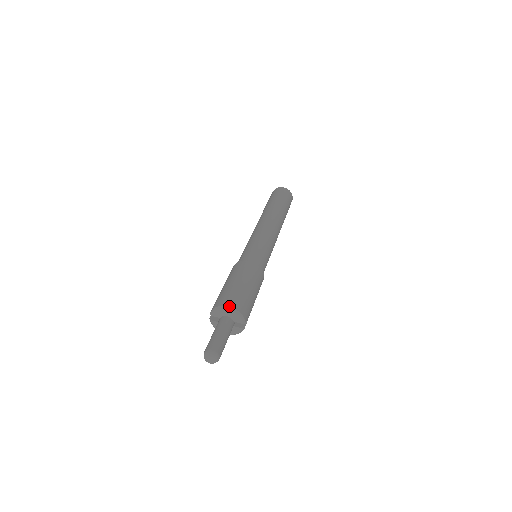
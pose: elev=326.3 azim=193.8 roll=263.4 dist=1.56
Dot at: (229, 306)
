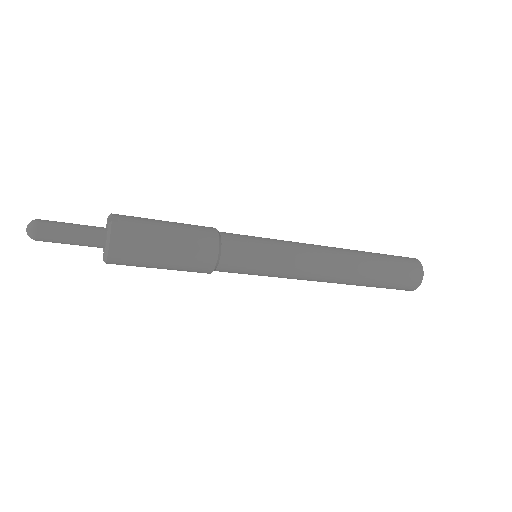
Dot at: occluded
